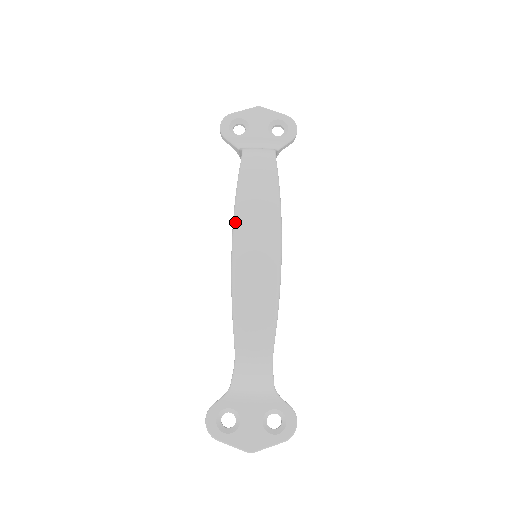
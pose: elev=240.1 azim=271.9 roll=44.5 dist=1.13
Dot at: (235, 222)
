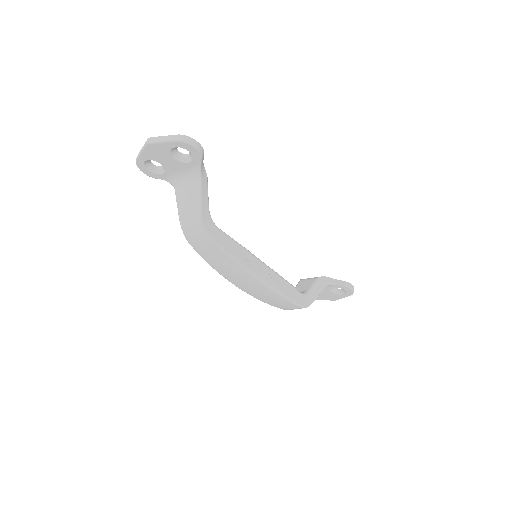
Dot at: (225, 278)
